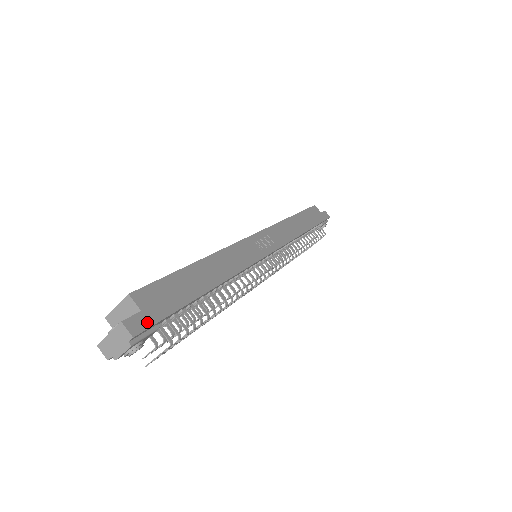
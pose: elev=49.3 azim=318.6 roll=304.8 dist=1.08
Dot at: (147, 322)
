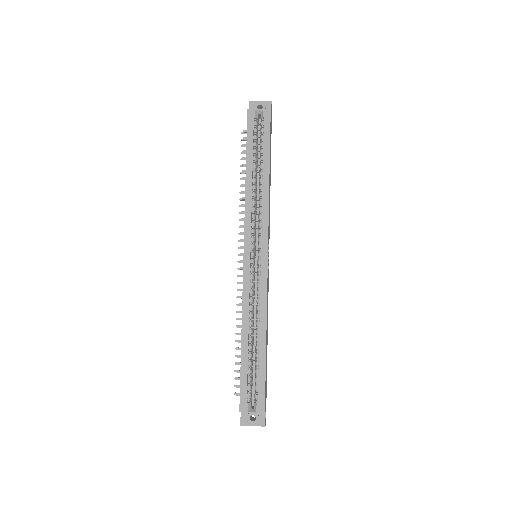
Dot at: occluded
